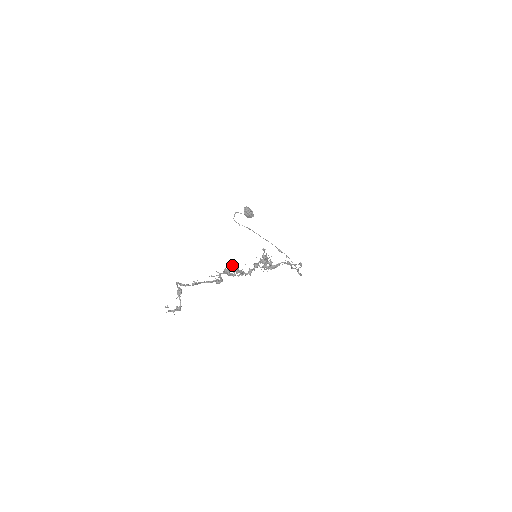
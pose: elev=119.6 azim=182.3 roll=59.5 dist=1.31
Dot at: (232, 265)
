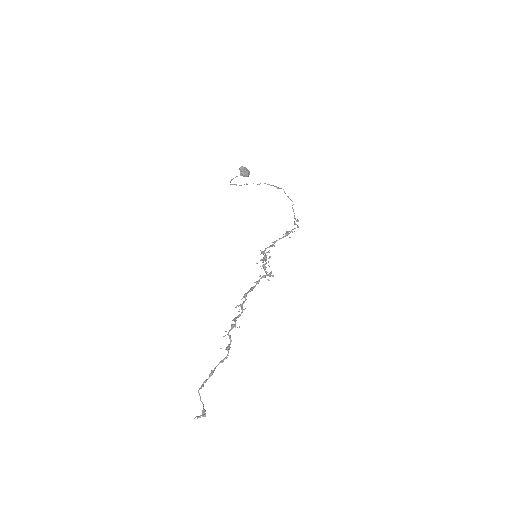
Dot at: occluded
